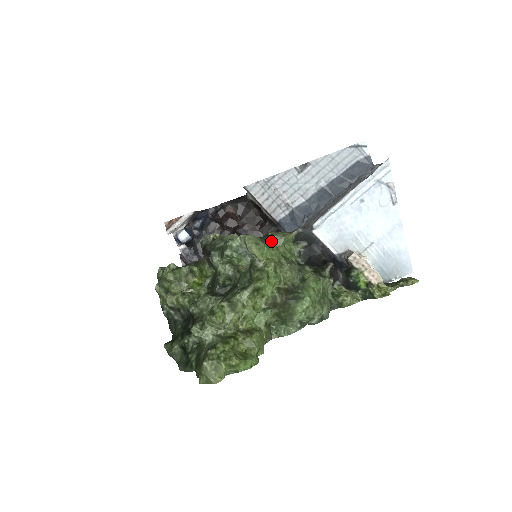
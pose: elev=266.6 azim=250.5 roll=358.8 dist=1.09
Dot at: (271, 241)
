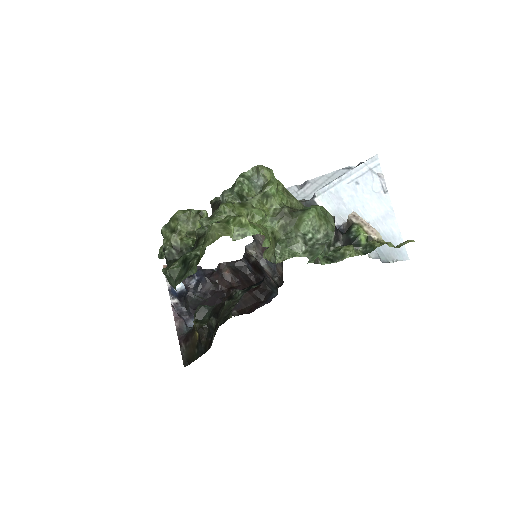
Dot at: occluded
